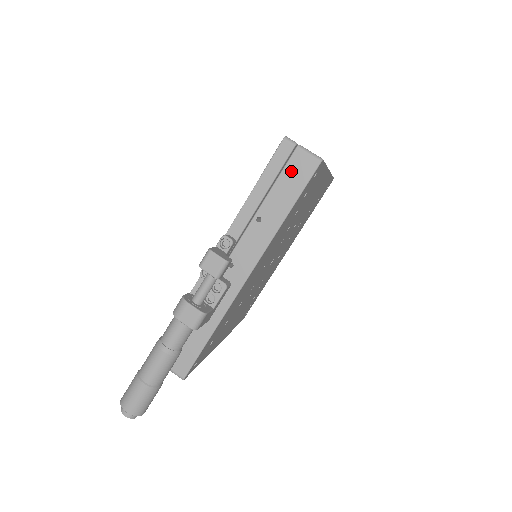
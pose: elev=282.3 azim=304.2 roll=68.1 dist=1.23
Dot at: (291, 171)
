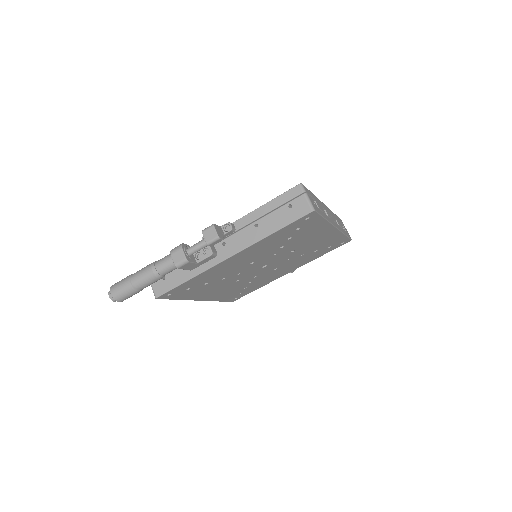
Dot at: (292, 206)
